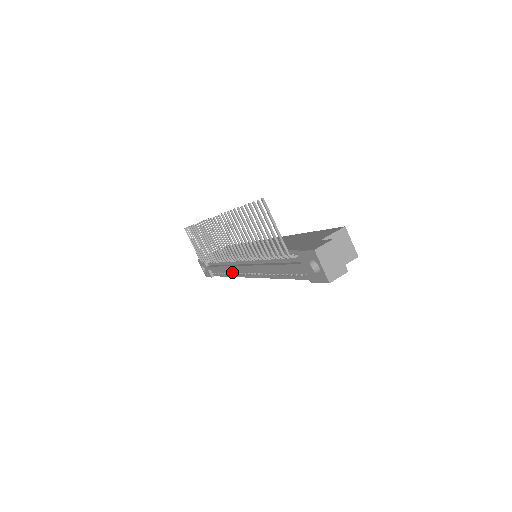
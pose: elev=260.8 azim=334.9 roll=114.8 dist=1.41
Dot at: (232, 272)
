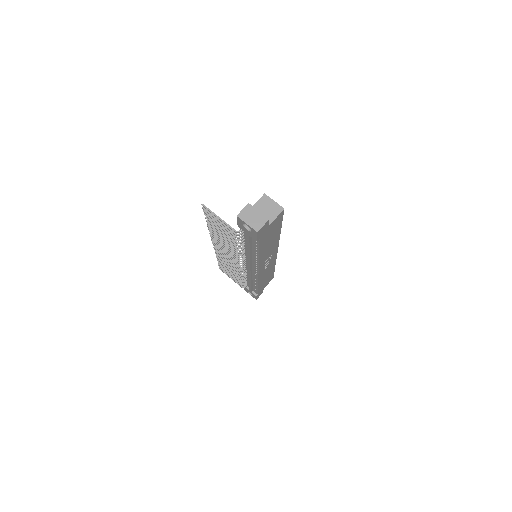
Dot at: (255, 280)
